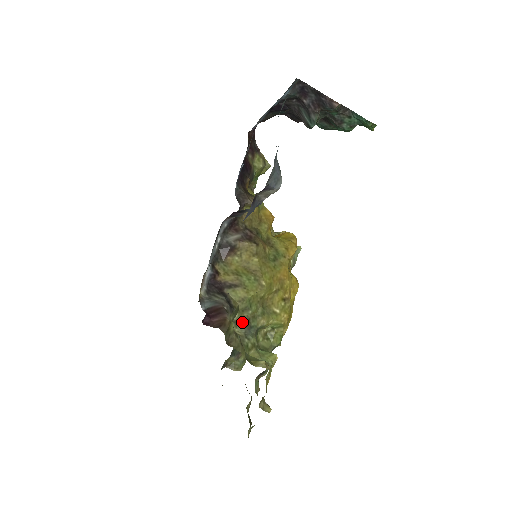
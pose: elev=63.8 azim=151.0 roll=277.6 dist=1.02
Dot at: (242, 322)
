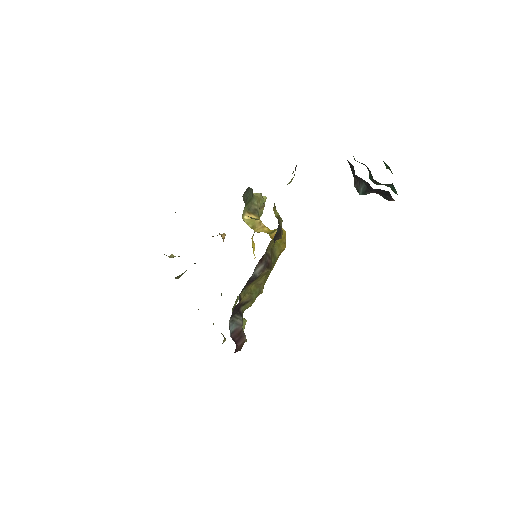
Dot at: occluded
